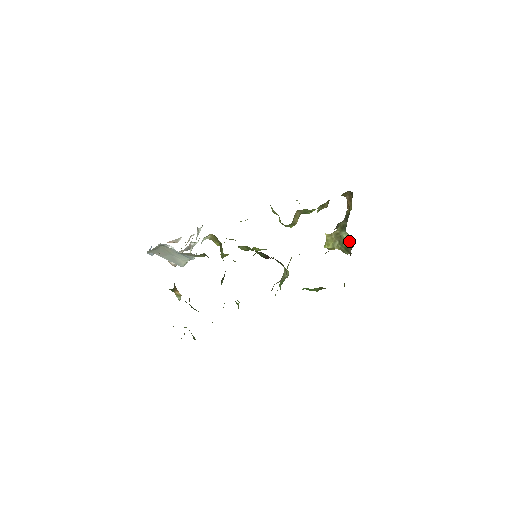
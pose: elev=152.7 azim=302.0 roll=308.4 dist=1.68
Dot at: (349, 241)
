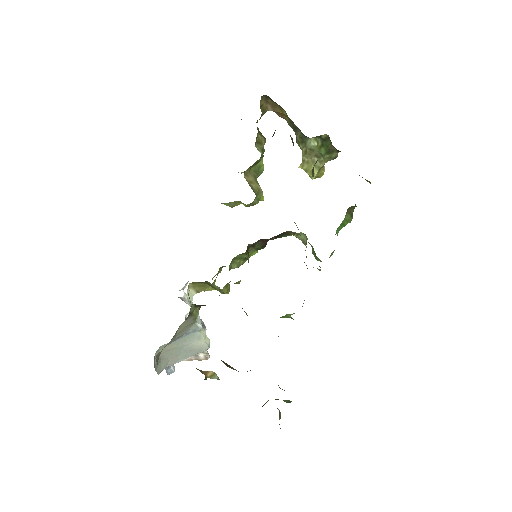
Dot at: (322, 142)
